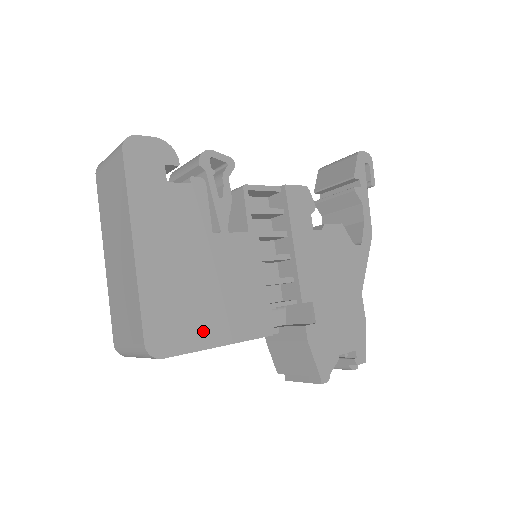
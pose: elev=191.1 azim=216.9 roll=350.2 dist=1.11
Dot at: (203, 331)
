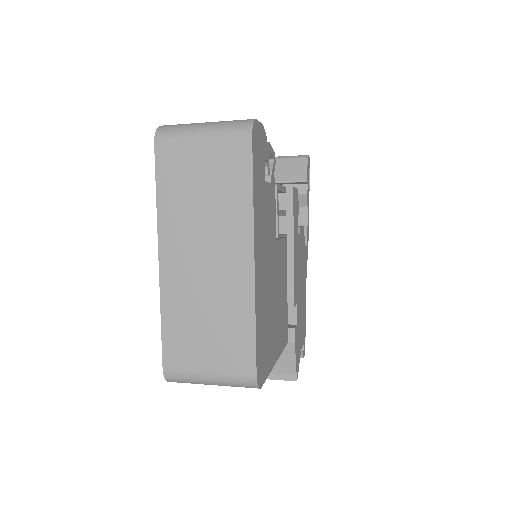
Dot at: (272, 349)
